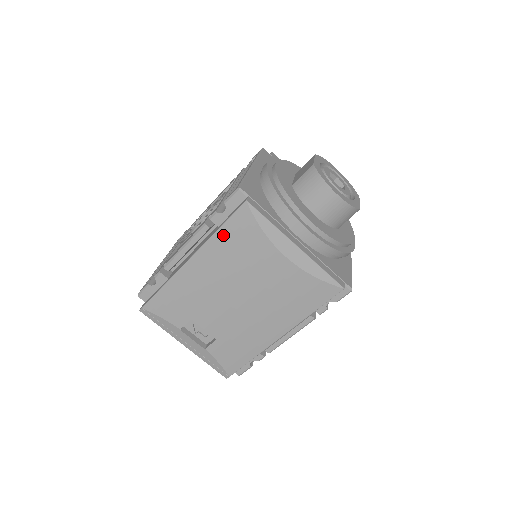
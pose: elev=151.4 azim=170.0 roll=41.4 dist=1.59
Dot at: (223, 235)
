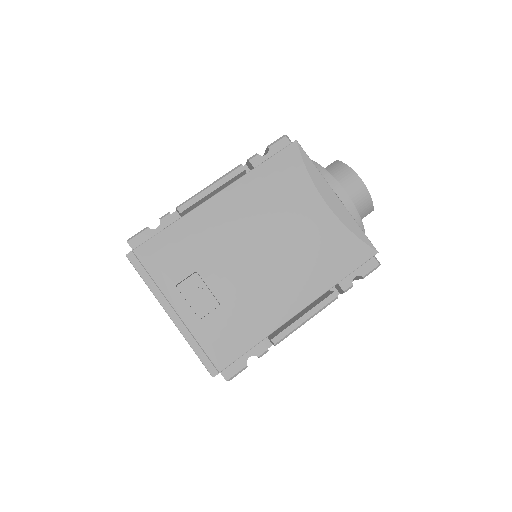
Dot at: (264, 171)
